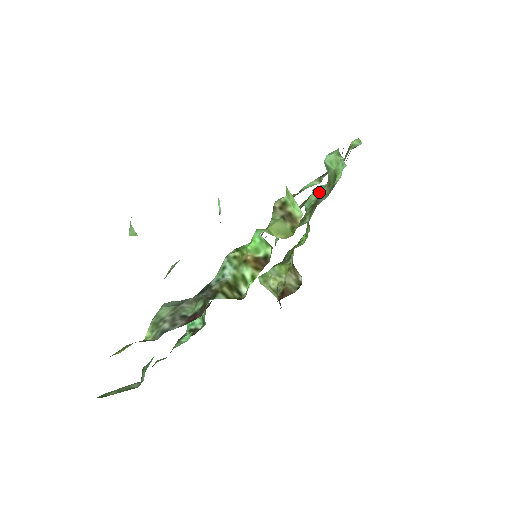
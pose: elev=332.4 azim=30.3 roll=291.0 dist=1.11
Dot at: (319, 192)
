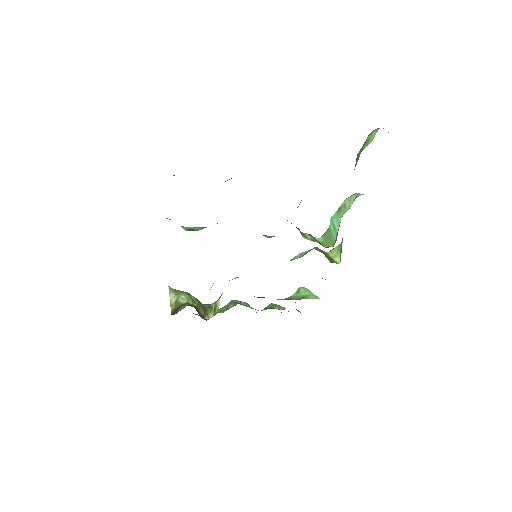
Dot at: occluded
